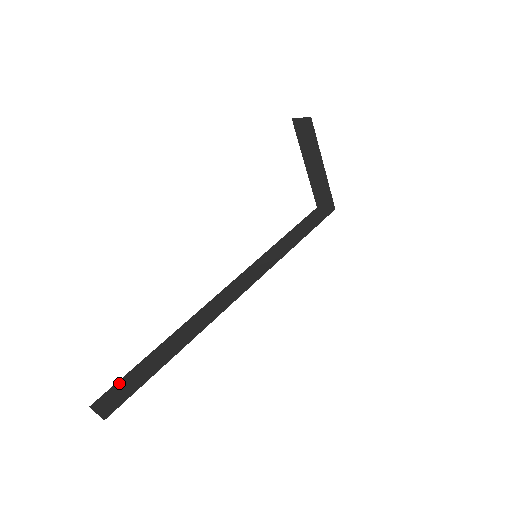
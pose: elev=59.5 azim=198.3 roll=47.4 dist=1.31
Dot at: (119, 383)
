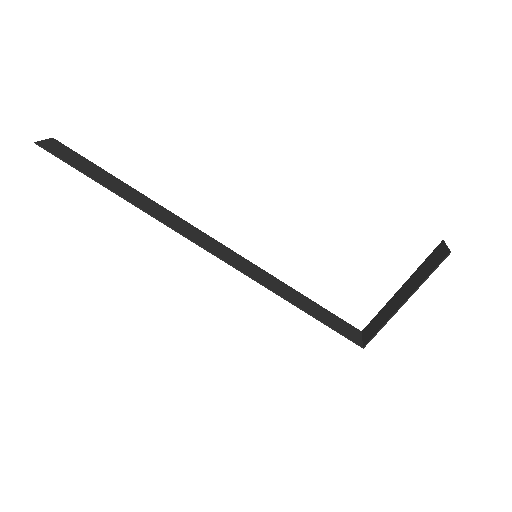
Dot at: (80, 156)
